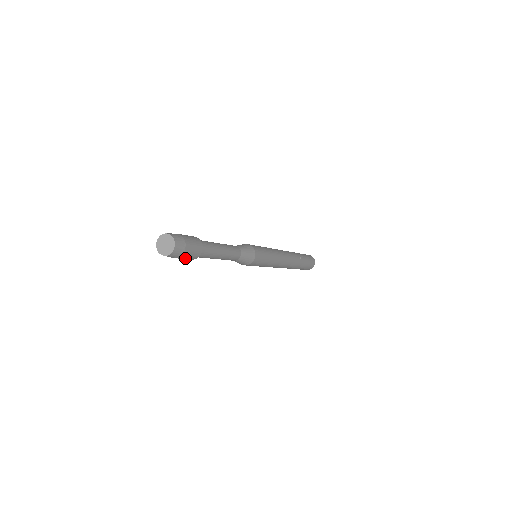
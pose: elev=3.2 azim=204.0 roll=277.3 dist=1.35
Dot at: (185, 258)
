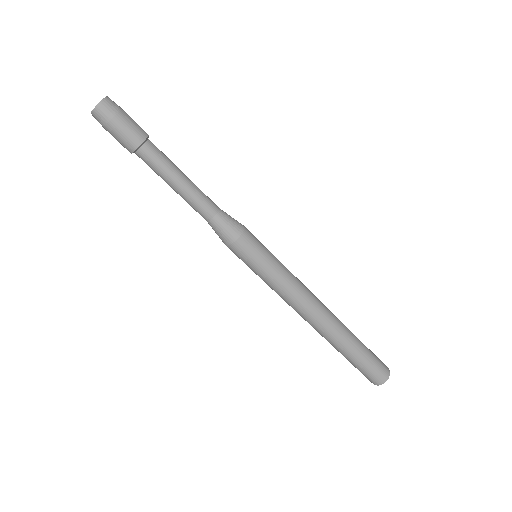
Dot at: (119, 137)
